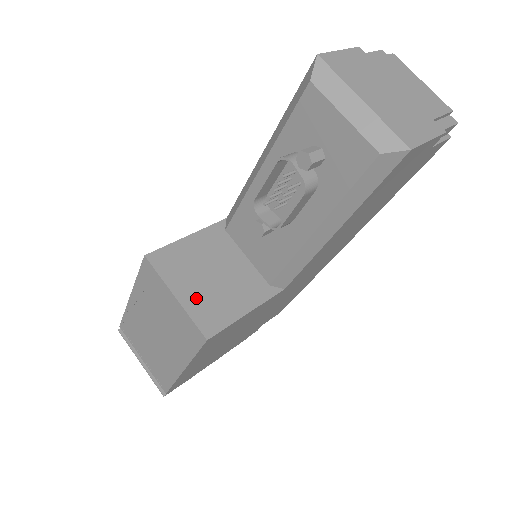
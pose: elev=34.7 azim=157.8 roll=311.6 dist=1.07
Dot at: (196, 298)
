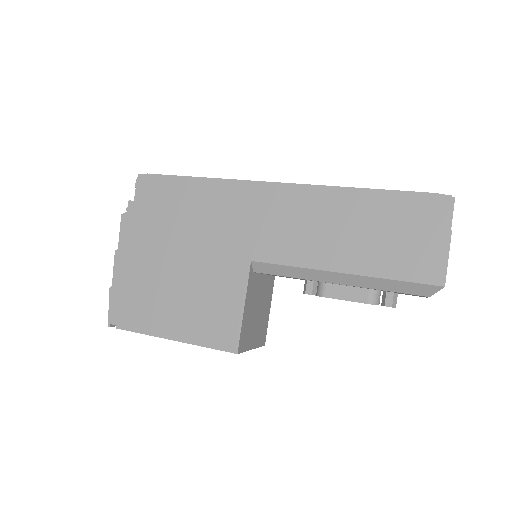
Dot at: (257, 335)
